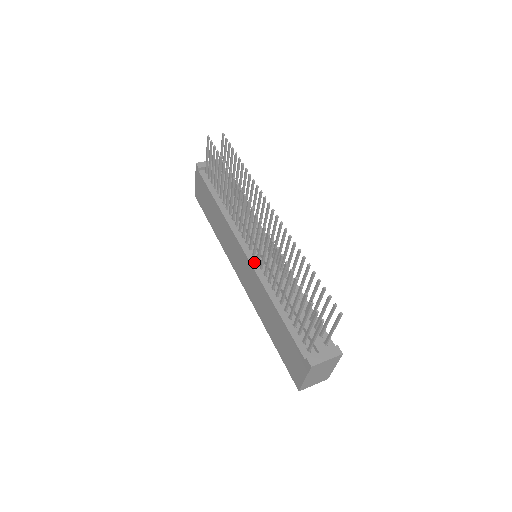
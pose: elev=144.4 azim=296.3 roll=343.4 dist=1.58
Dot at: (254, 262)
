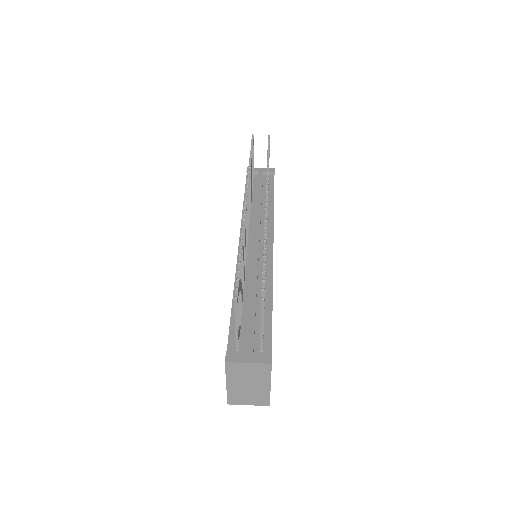
Dot at: occluded
